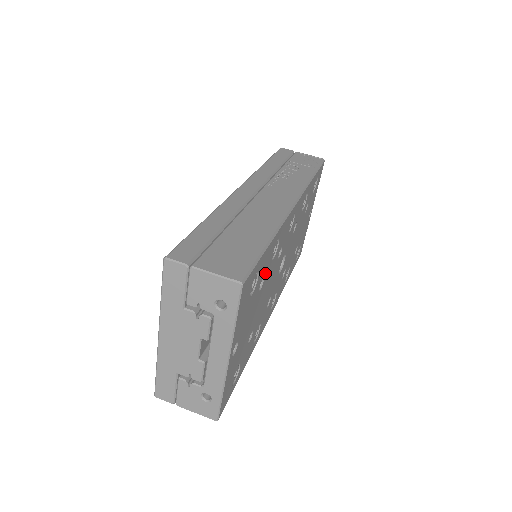
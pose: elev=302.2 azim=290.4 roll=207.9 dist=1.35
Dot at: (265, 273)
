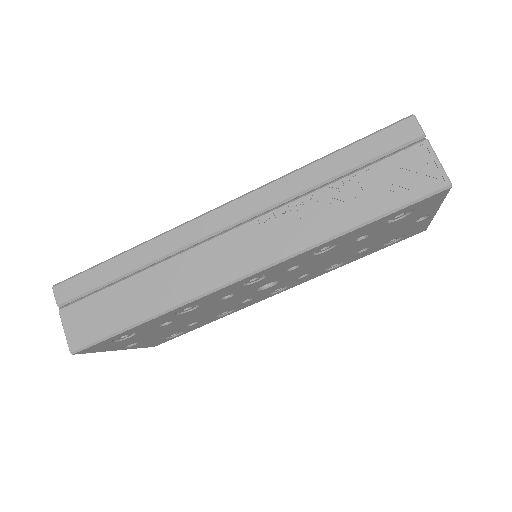
Dot at: (168, 320)
